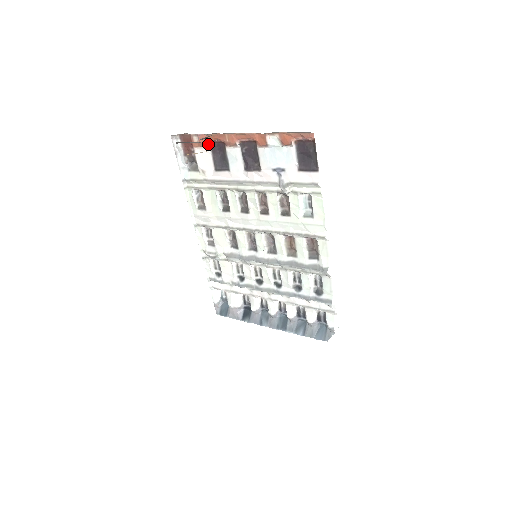
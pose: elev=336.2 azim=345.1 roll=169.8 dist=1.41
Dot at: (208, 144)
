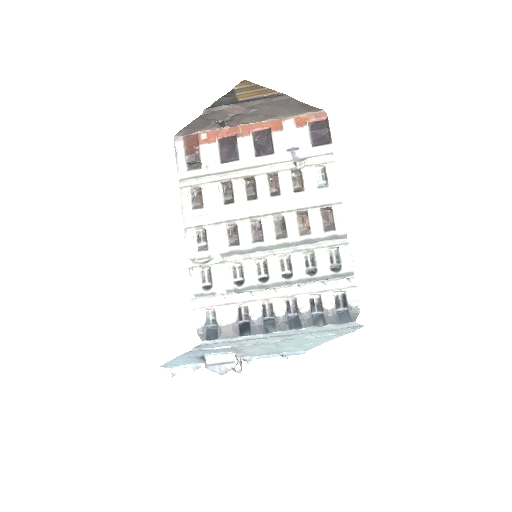
Dot at: (217, 139)
